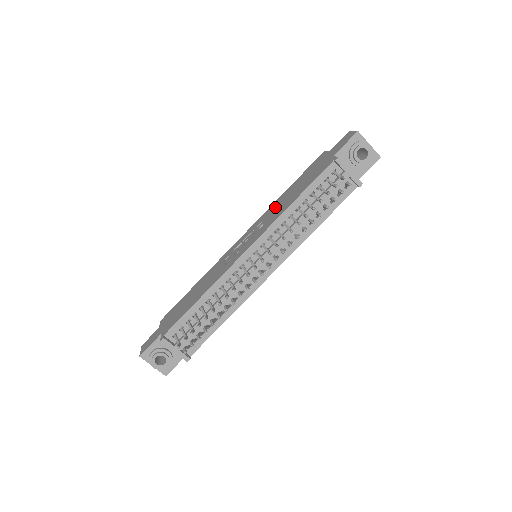
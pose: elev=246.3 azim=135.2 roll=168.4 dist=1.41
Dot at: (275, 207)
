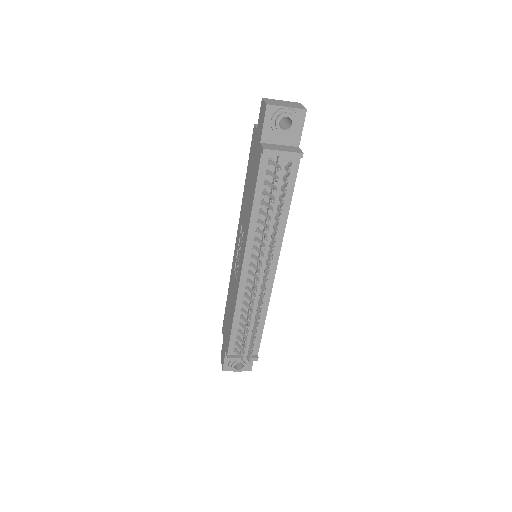
Dot at: (244, 207)
